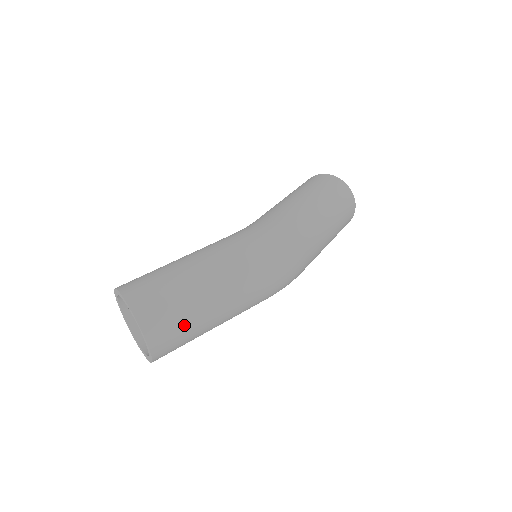
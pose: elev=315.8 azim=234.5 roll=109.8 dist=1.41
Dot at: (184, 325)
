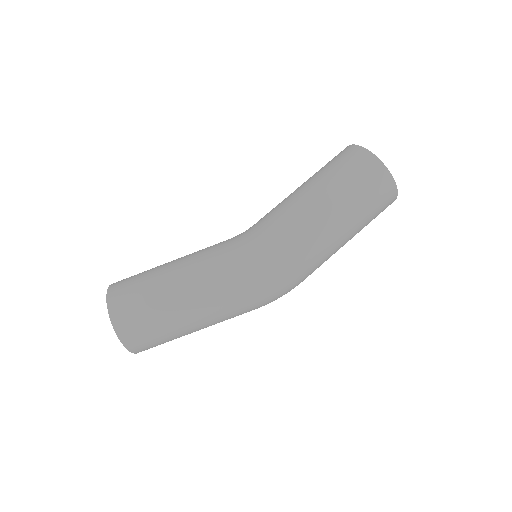
Dot at: (165, 340)
